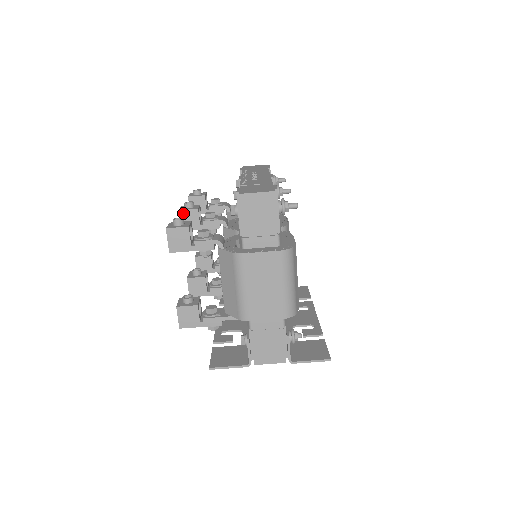
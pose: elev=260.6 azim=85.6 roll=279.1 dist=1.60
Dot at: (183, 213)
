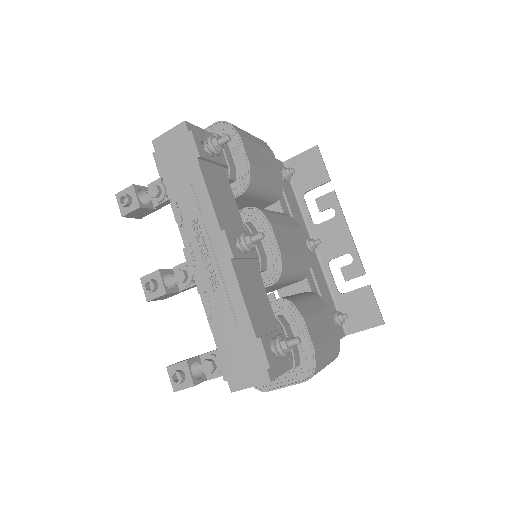
Dot at: (154, 300)
